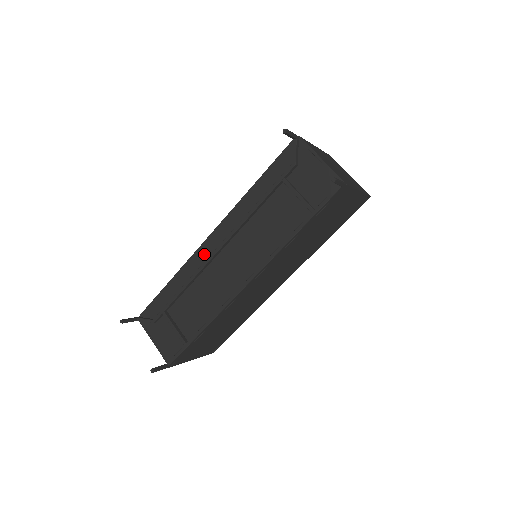
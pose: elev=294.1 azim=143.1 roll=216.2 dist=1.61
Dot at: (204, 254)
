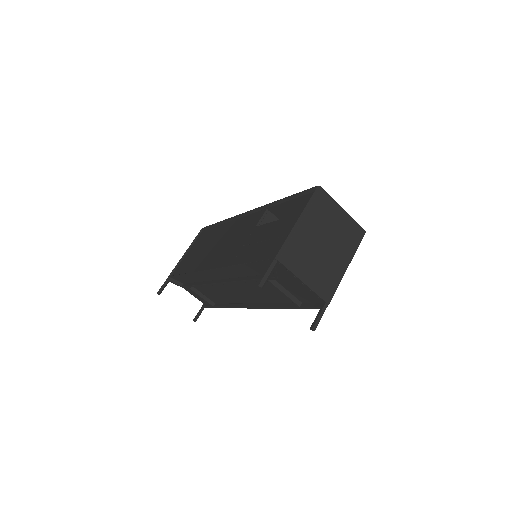
Dot at: (209, 276)
